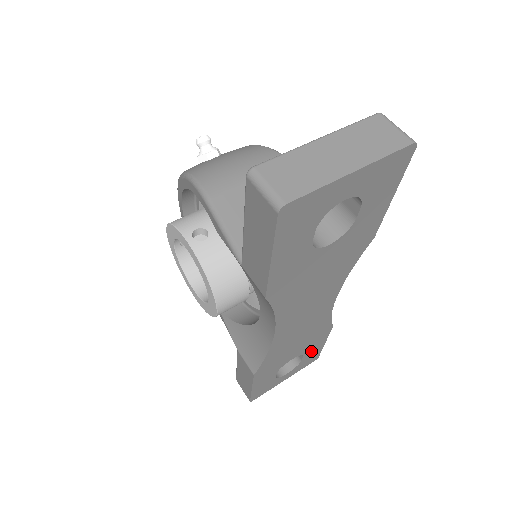
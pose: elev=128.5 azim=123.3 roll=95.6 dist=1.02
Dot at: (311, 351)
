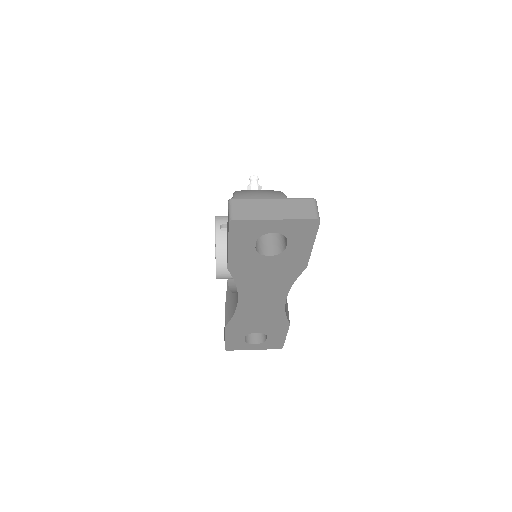
Dot at: (274, 336)
